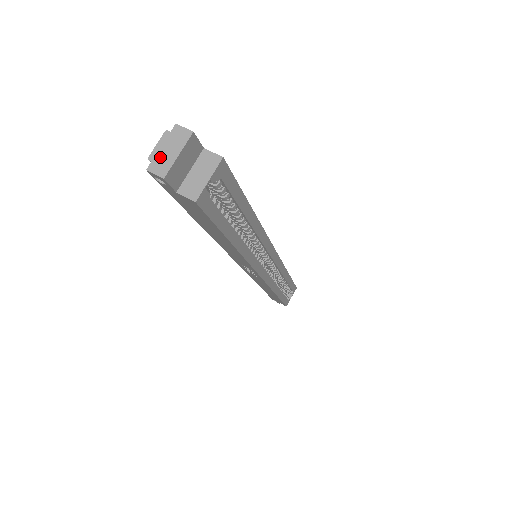
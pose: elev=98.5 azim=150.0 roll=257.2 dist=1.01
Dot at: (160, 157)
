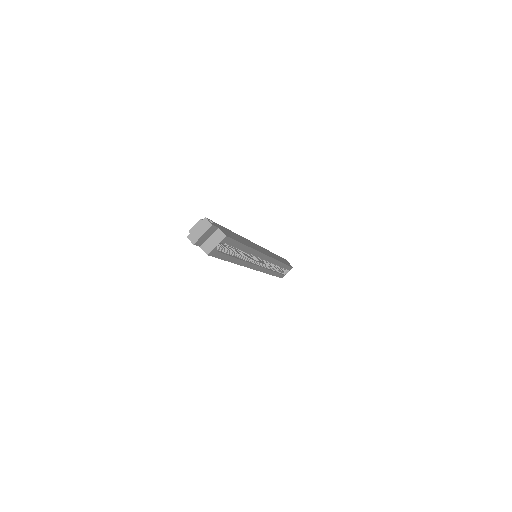
Dot at: (194, 233)
